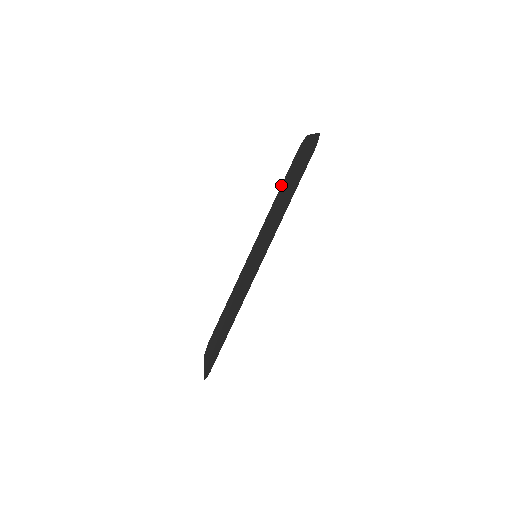
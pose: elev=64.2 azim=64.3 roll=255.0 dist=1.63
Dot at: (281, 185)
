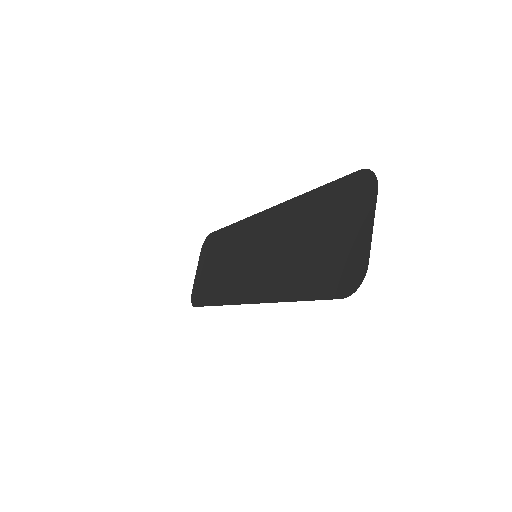
Dot at: (319, 187)
